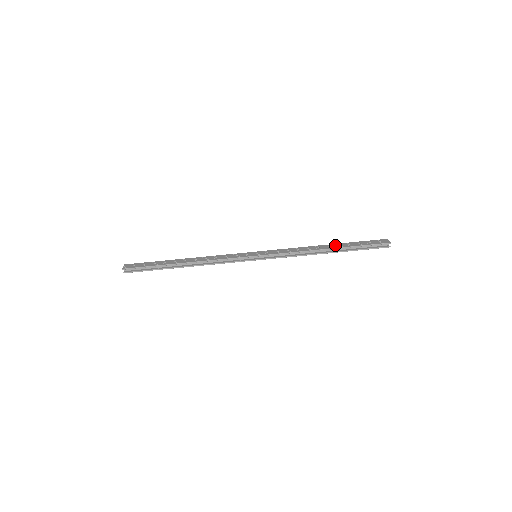
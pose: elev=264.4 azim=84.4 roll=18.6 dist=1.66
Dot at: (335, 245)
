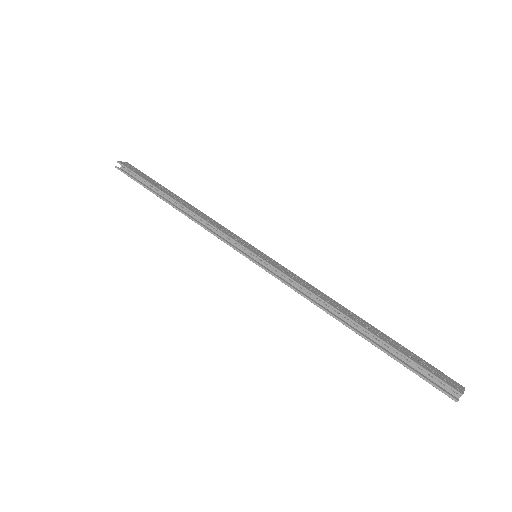
Dot at: (370, 326)
